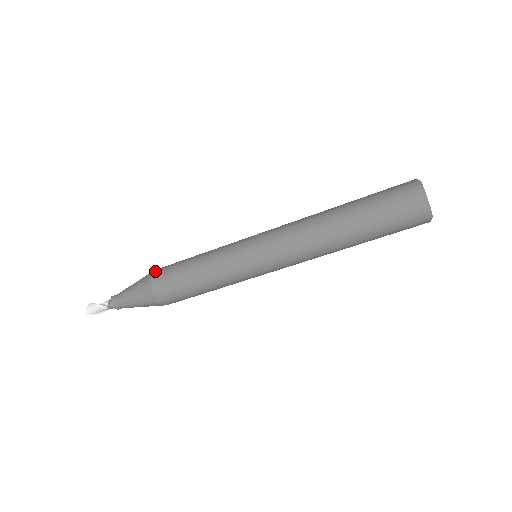
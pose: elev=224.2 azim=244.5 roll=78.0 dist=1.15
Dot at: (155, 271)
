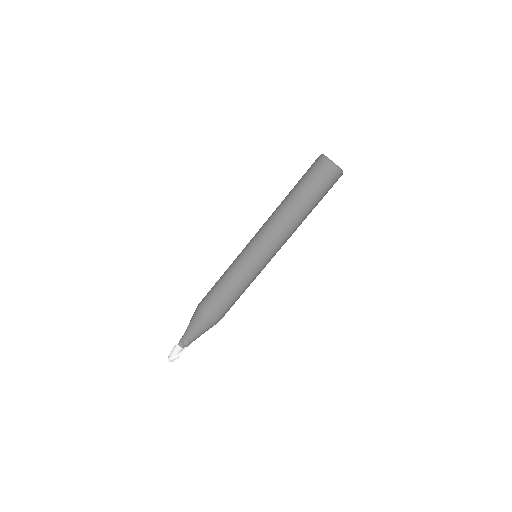
Dot at: occluded
